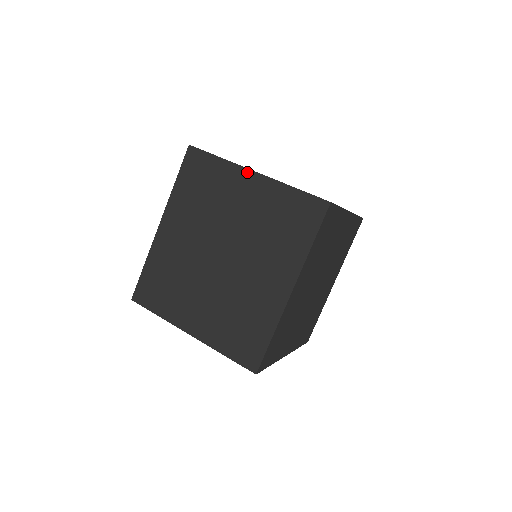
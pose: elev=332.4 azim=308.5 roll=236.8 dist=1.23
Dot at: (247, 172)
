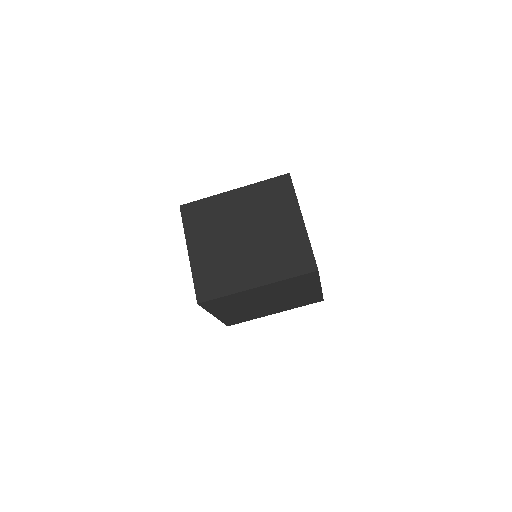
Dot at: (300, 215)
